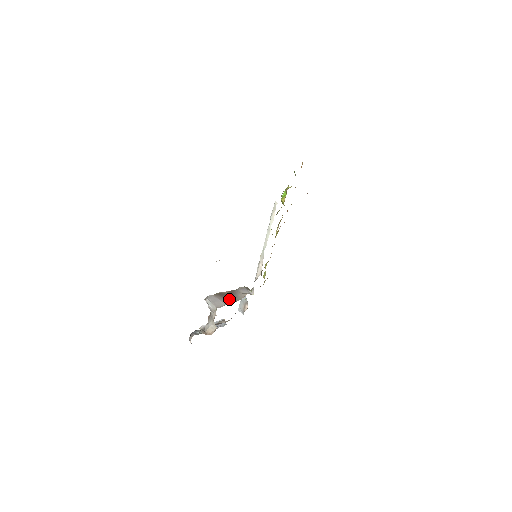
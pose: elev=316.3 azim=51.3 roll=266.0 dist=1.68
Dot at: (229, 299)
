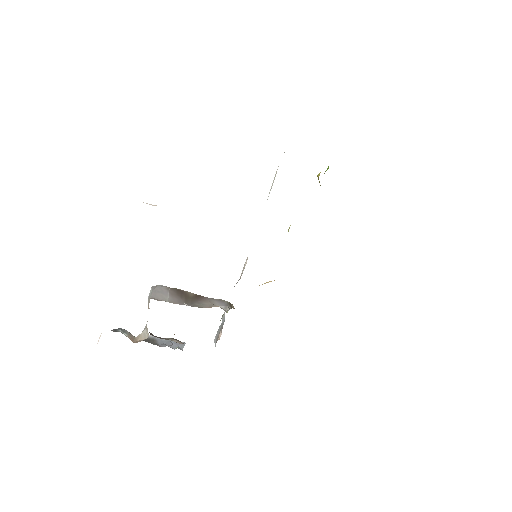
Dot at: (184, 300)
